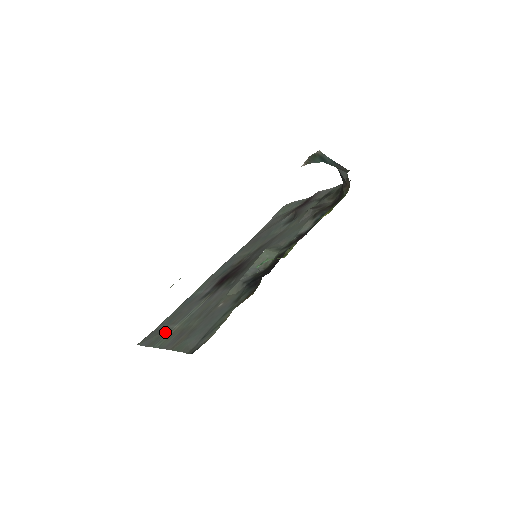
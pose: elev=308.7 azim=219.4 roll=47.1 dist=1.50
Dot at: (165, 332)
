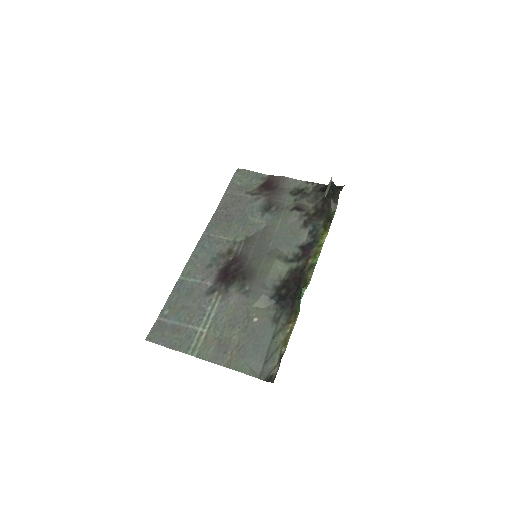
Dot at: (188, 335)
